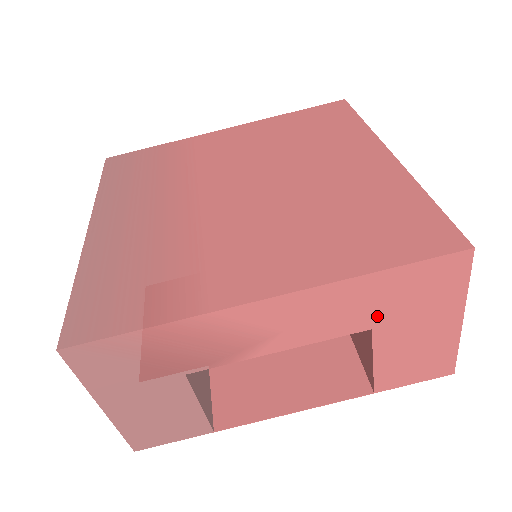
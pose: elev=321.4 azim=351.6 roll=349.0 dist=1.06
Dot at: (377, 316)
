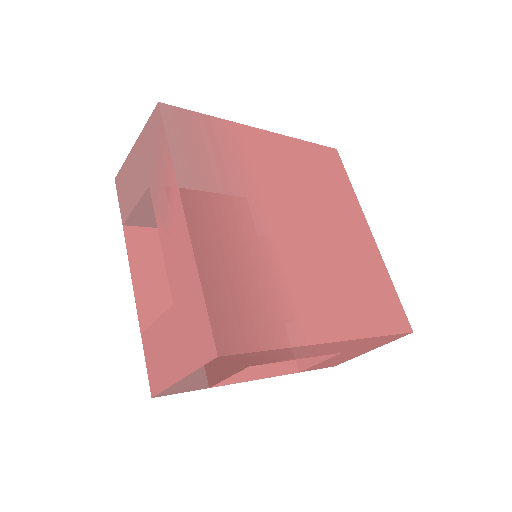
Dot at: (352, 349)
